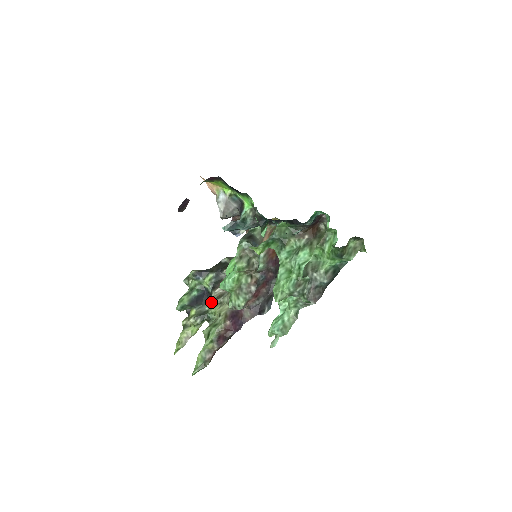
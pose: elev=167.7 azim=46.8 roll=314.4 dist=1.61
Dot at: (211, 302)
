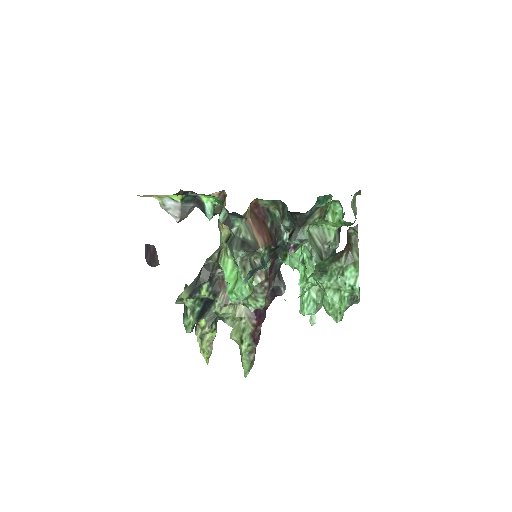
Dot at: (215, 304)
